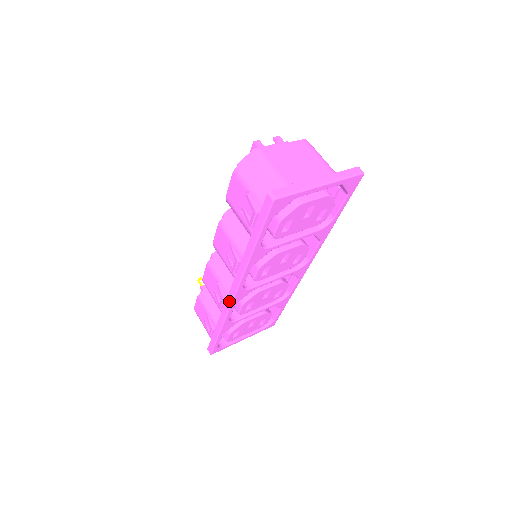
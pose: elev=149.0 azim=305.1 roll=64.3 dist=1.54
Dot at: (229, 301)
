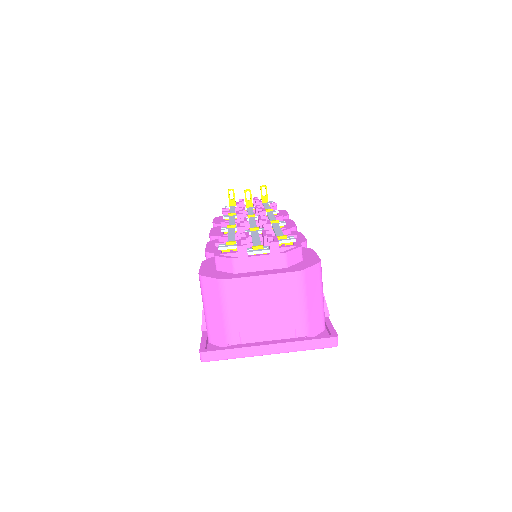
Dot at: occluded
